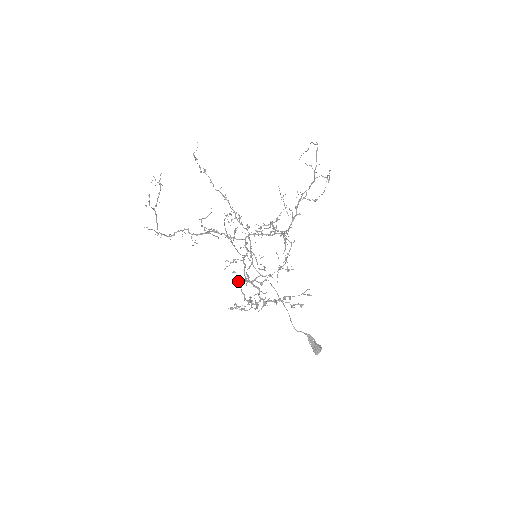
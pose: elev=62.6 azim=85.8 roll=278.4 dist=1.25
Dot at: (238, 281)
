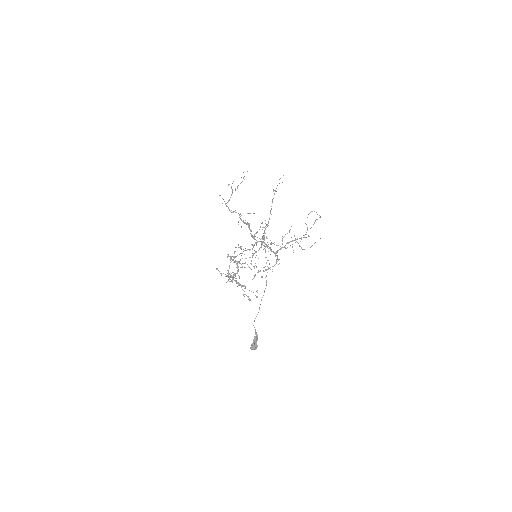
Dot at: (231, 257)
